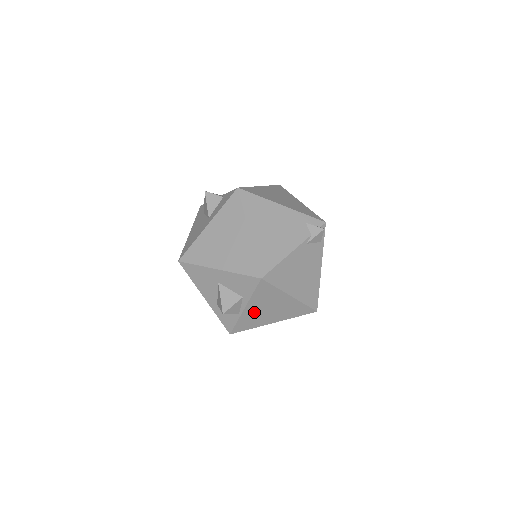
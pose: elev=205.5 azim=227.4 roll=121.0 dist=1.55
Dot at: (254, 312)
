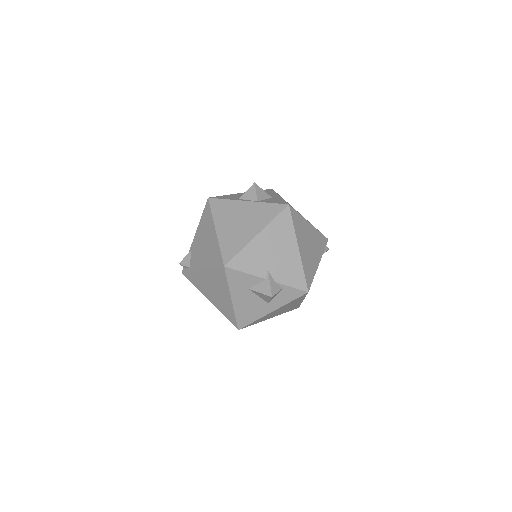
Dot at: occluded
